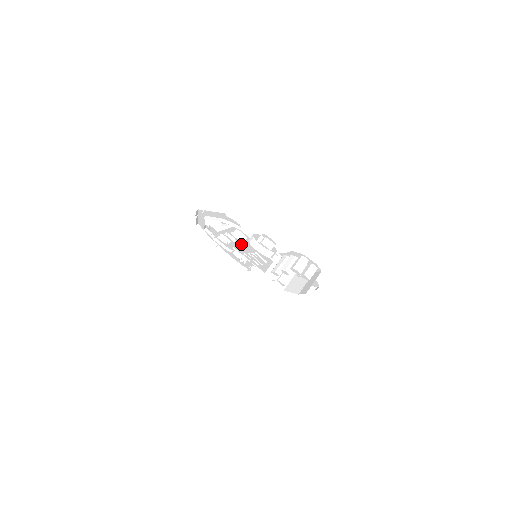
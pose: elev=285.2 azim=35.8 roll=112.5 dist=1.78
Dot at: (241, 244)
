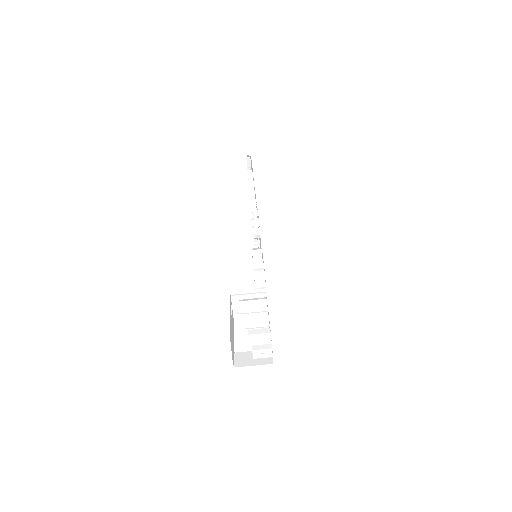
Dot at: occluded
